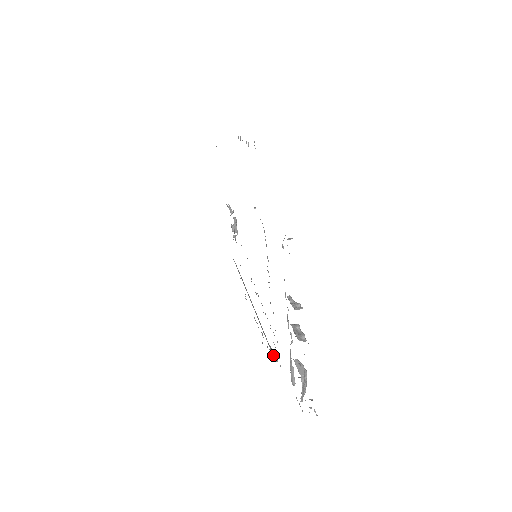
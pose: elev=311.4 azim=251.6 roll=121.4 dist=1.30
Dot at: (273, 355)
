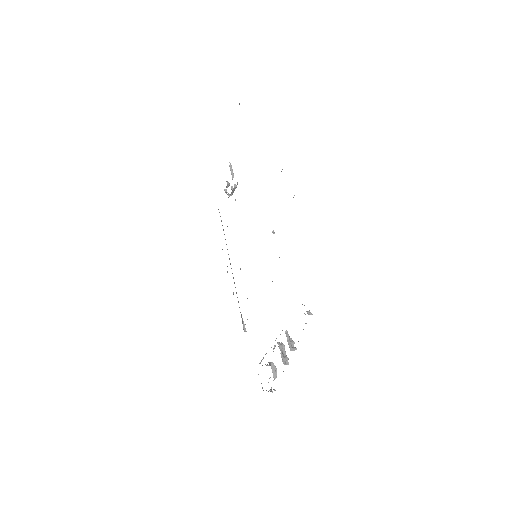
Dot at: (243, 324)
